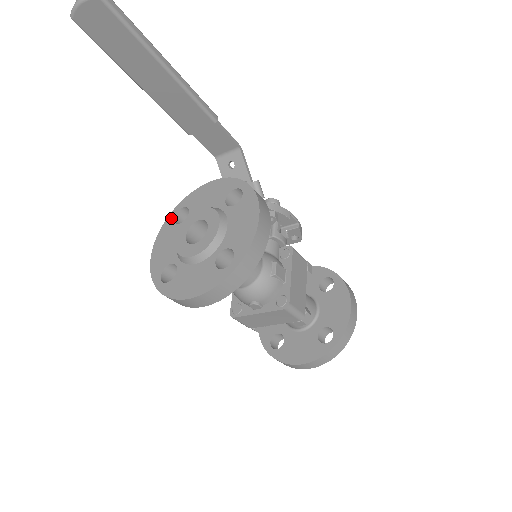
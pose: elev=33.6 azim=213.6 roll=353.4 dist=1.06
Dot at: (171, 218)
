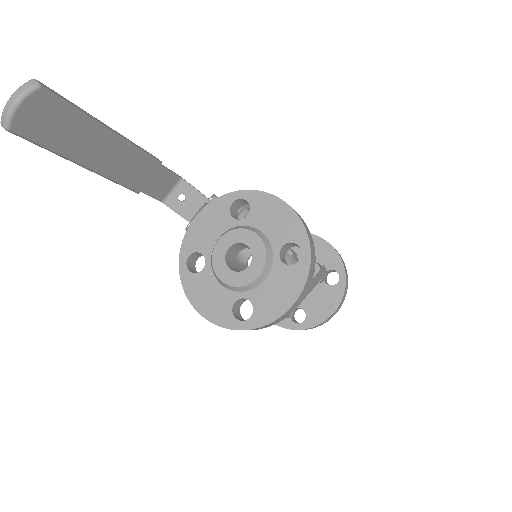
Dot at: (185, 273)
